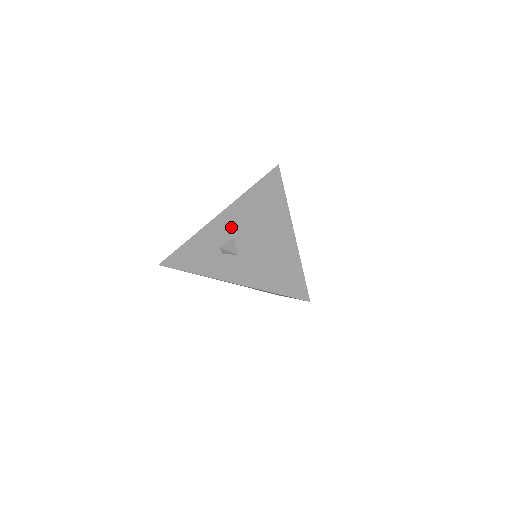
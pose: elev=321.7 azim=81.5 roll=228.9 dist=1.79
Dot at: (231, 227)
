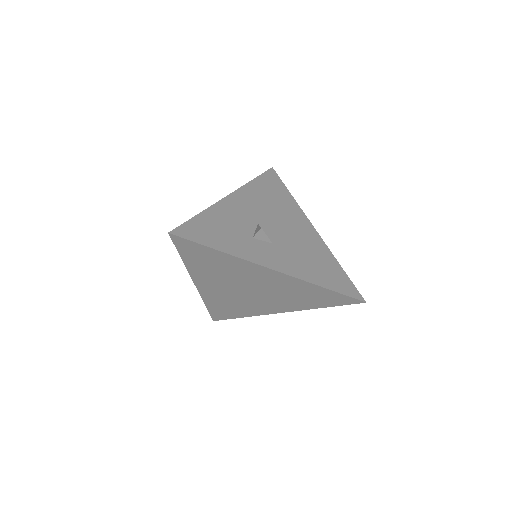
Dot at: (250, 212)
